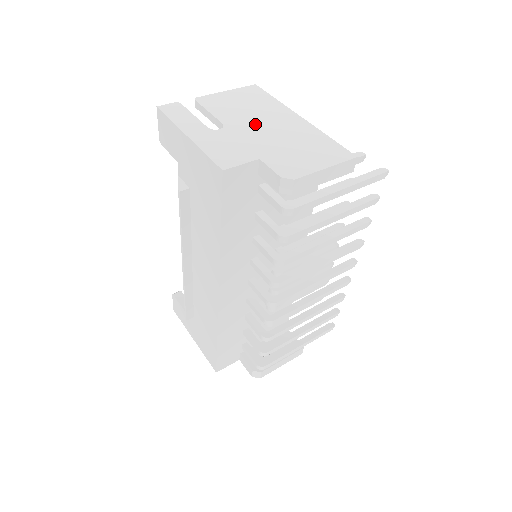
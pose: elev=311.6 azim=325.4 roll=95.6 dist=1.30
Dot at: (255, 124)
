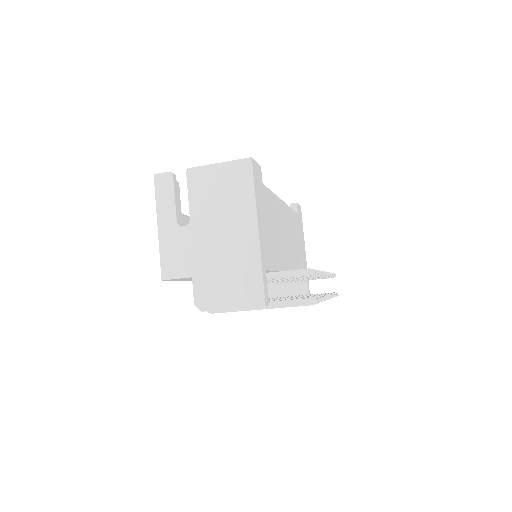
Dot at: (214, 229)
